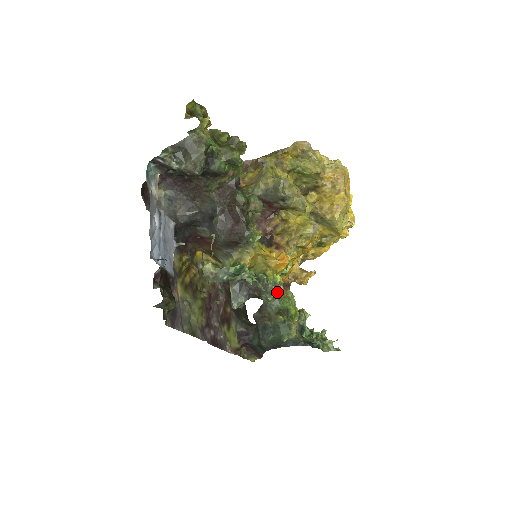
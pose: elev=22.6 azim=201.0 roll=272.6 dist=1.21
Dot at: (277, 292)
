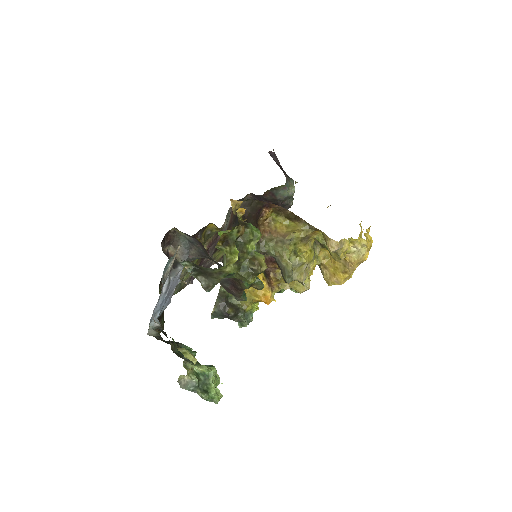
Dot at: (247, 323)
